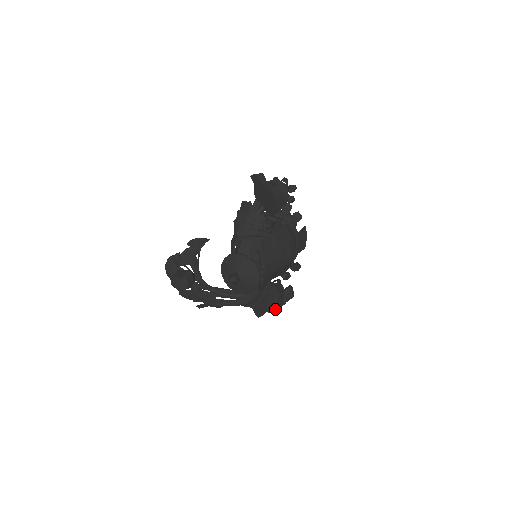
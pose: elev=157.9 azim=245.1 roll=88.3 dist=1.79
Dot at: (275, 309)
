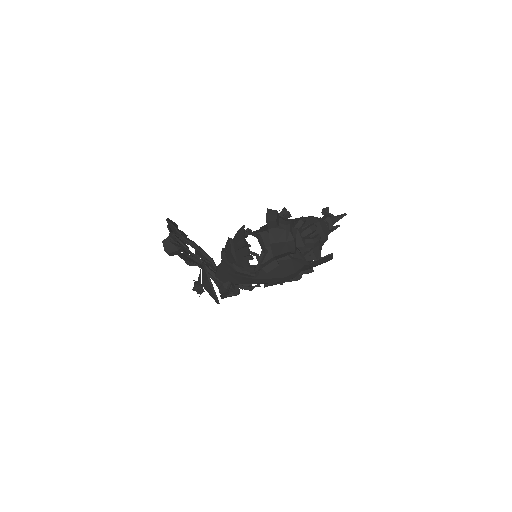
Dot at: occluded
